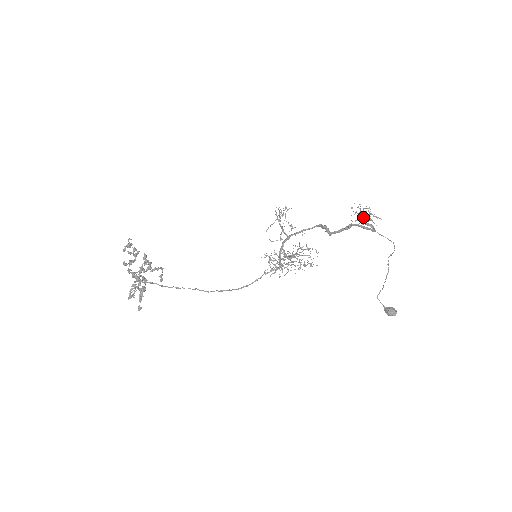
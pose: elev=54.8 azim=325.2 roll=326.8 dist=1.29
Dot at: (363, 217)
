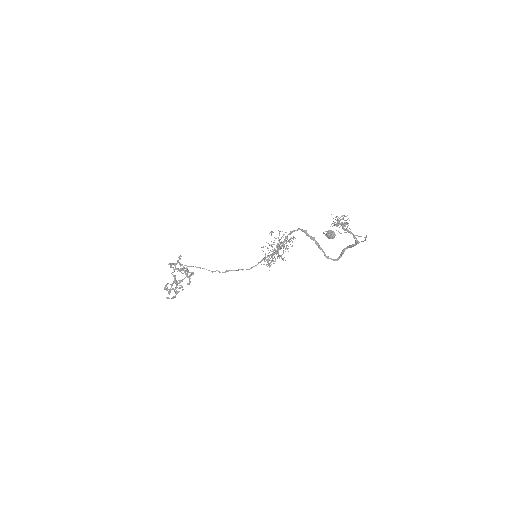
Dot at: (341, 225)
